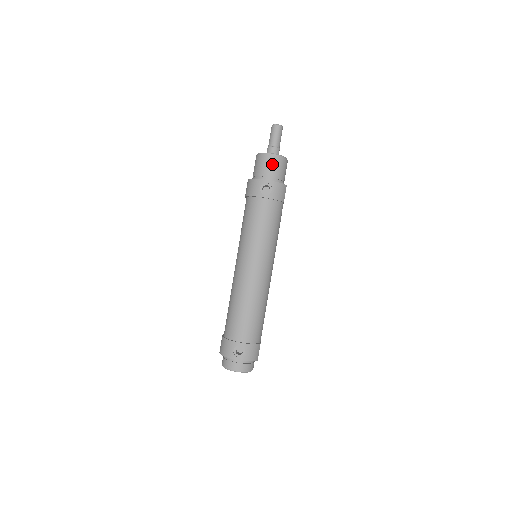
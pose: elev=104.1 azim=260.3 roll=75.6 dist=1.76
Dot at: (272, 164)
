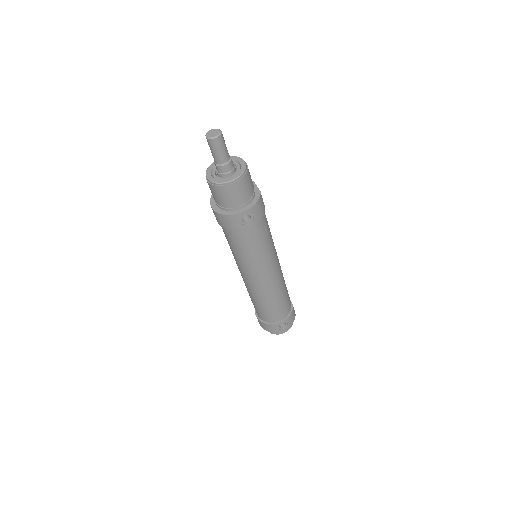
Dot at: (239, 191)
